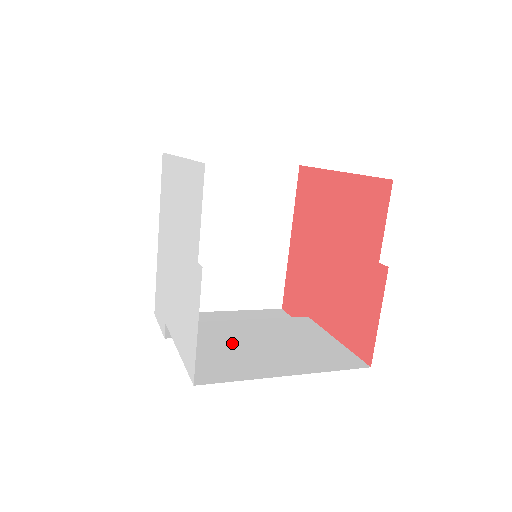
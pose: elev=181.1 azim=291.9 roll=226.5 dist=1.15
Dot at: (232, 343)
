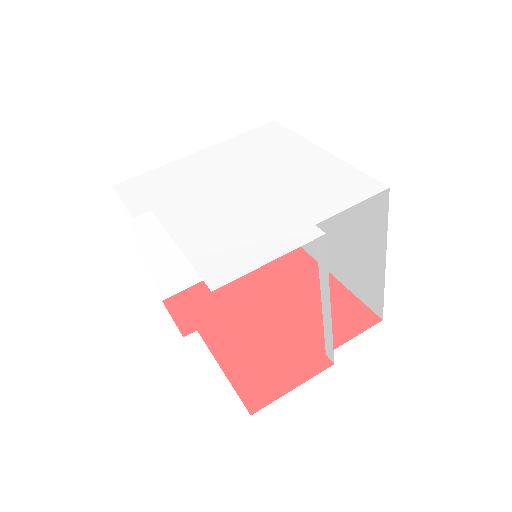
Dot at: occluded
